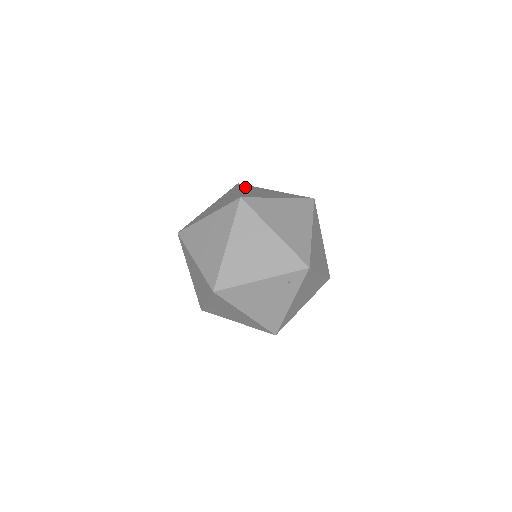
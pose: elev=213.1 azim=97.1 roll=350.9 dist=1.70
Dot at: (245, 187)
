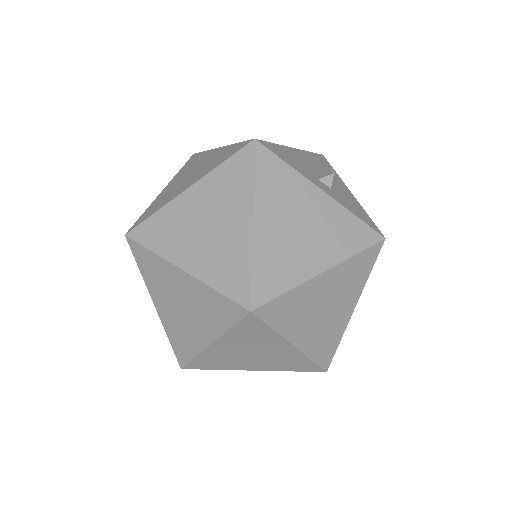
Dot at: (266, 185)
